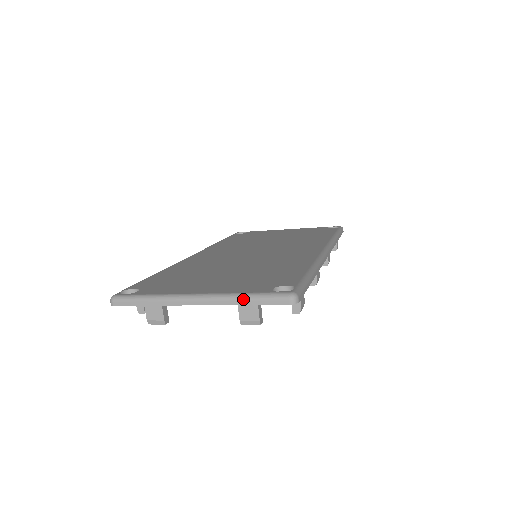
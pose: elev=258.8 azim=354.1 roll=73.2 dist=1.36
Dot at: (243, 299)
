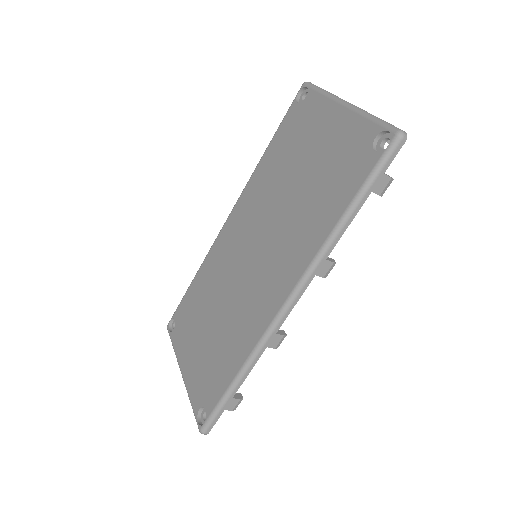
Dot at: (191, 403)
